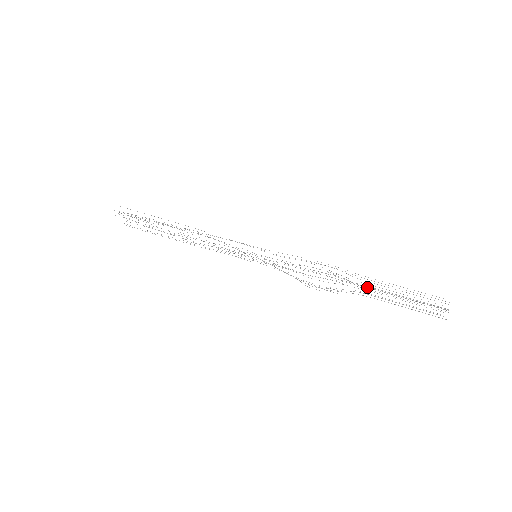
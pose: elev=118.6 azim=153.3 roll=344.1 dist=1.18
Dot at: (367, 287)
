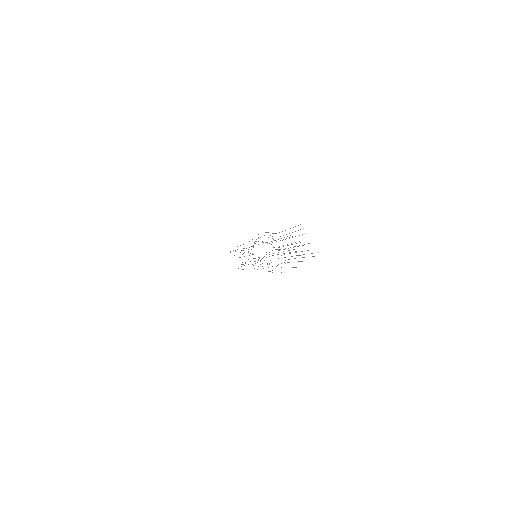
Dot at: occluded
